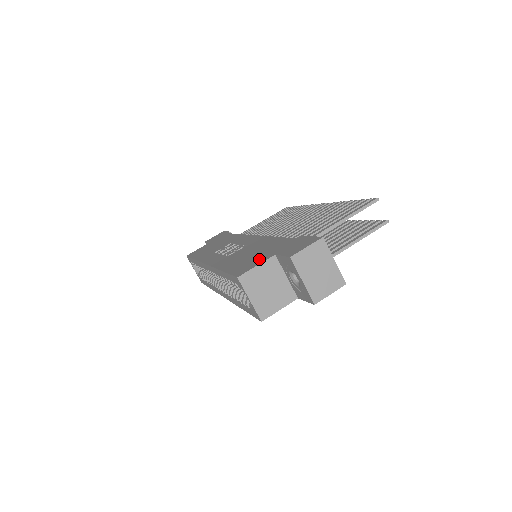
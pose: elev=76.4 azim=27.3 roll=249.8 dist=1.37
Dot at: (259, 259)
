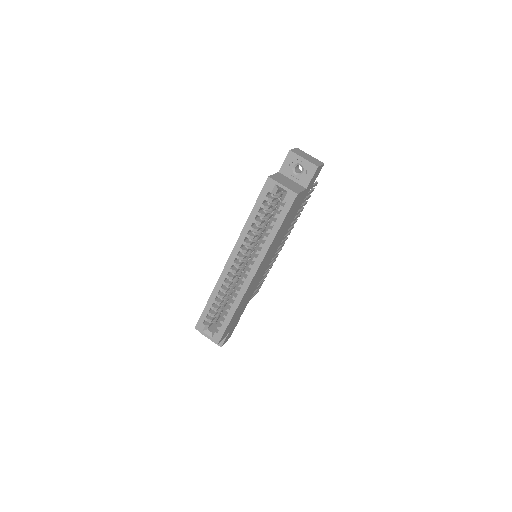
Dot at: occluded
